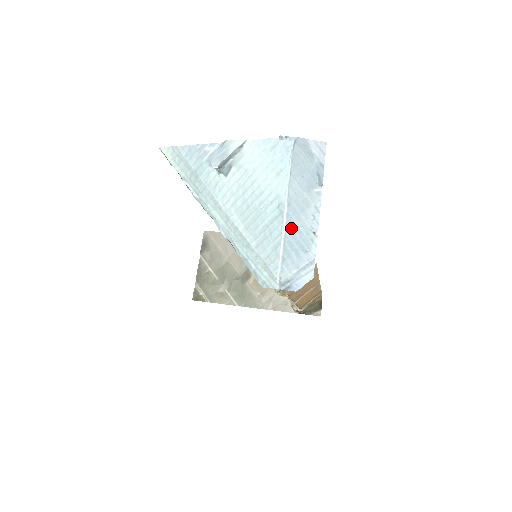
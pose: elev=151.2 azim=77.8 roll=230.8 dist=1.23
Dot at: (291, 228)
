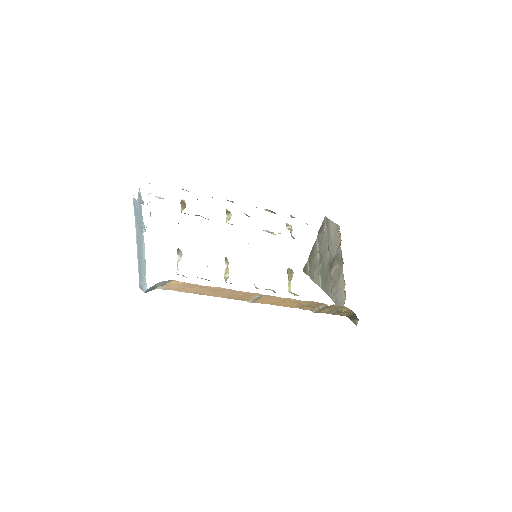
Dot at: (139, 254)
